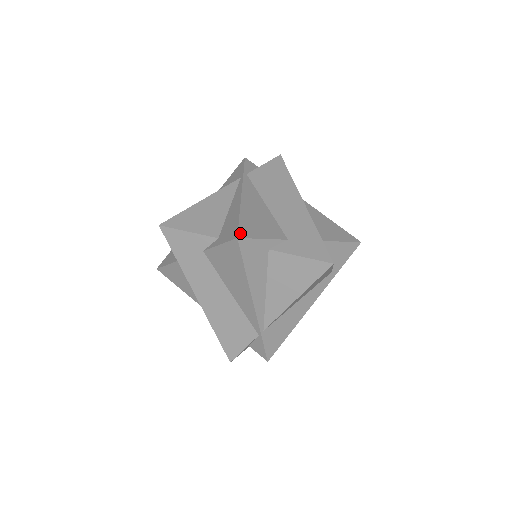
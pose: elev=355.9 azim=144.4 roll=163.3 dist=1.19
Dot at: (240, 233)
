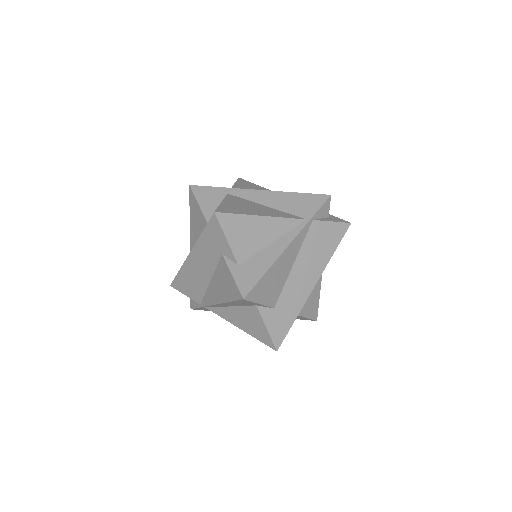
Dot at: (250, 294)
